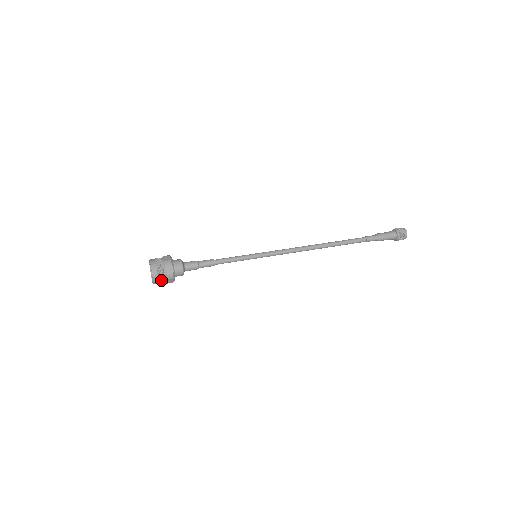
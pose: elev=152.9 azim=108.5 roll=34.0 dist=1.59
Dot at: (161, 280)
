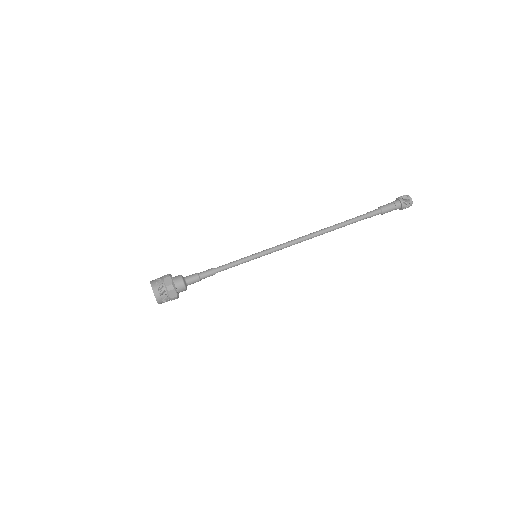
Dot at: occluded
